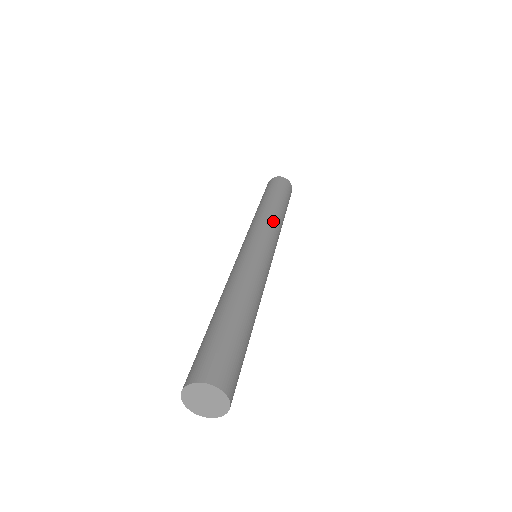
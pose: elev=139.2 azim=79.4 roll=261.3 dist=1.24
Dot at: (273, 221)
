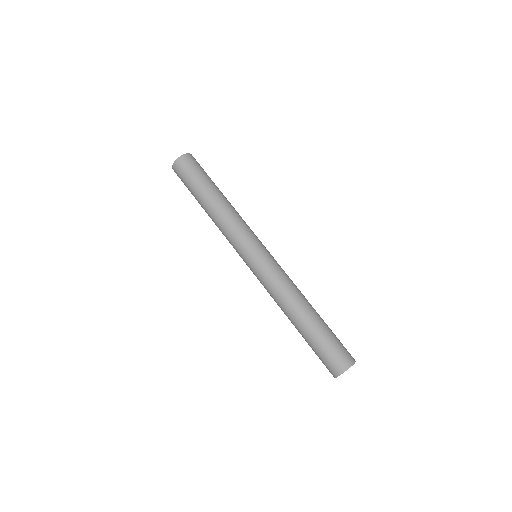
Dot at: (238, 219)
